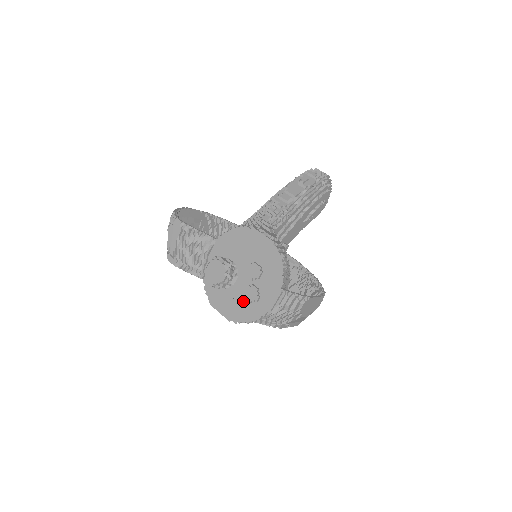
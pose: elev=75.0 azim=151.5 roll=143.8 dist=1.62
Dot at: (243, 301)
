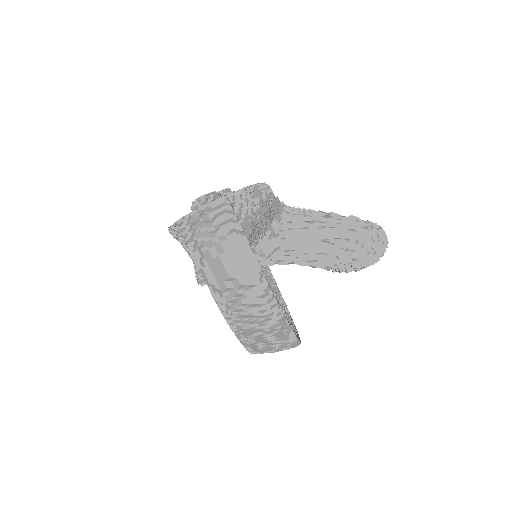
Dot at: occluded
